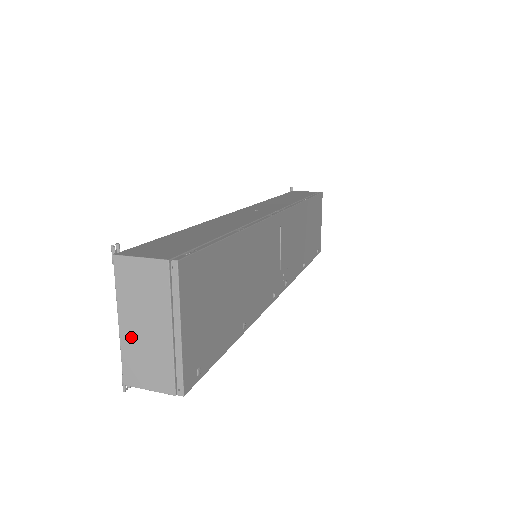
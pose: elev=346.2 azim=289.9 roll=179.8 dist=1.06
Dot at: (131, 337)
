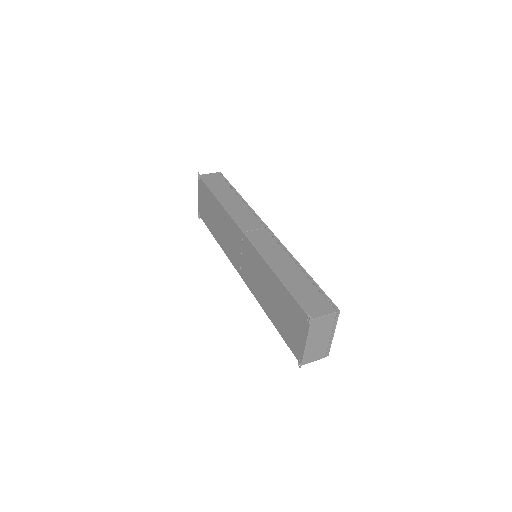
Dot at: (311, 346)
